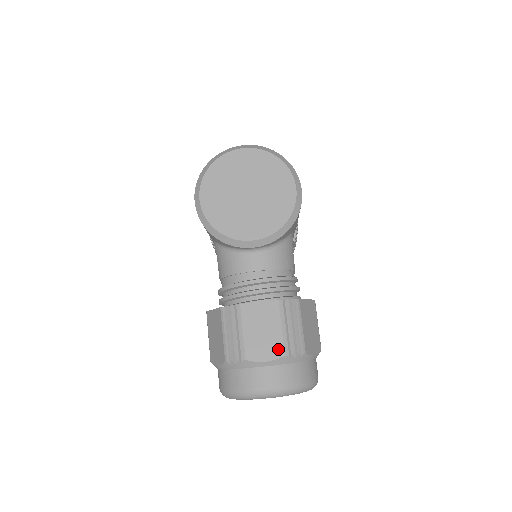
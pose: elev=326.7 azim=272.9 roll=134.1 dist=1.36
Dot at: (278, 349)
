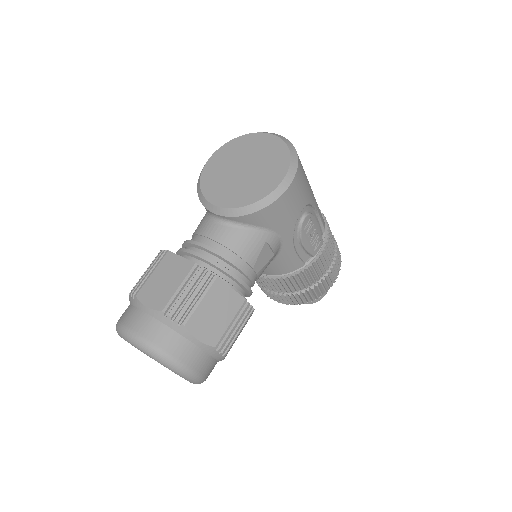
Dot at: (162, 302)
